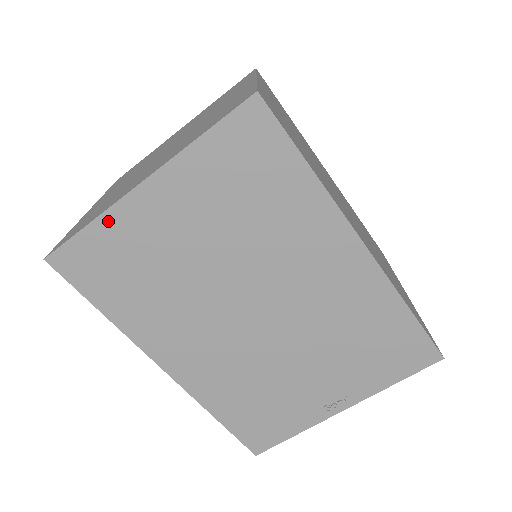
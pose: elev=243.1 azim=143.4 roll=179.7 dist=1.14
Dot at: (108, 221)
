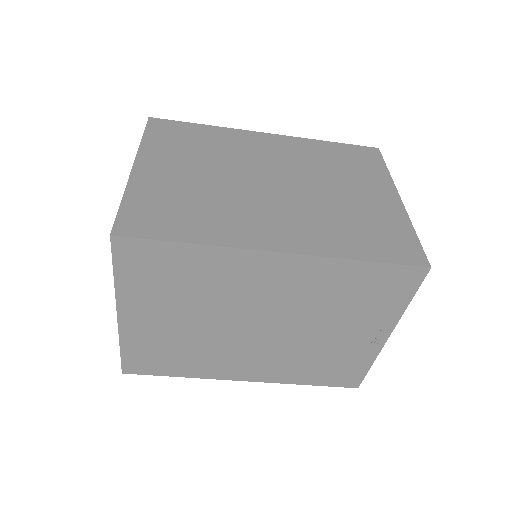
Dot at: (126, 341)
